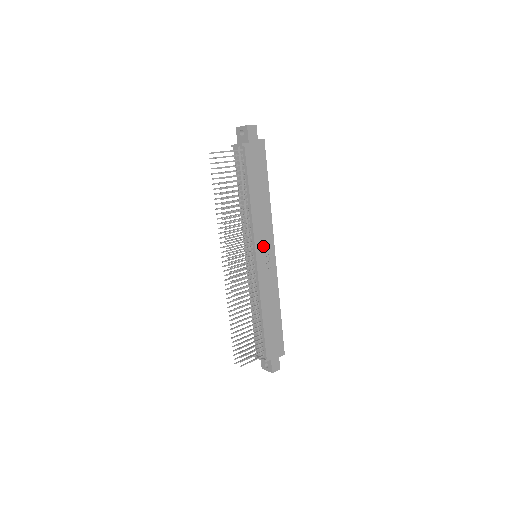
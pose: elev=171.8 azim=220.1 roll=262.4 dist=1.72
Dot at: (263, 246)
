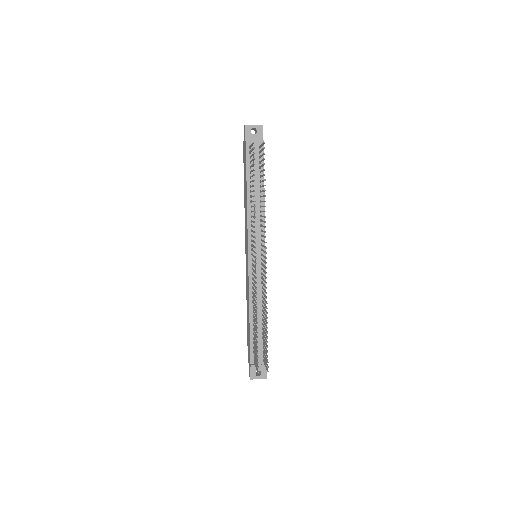
Dot at: occluded
